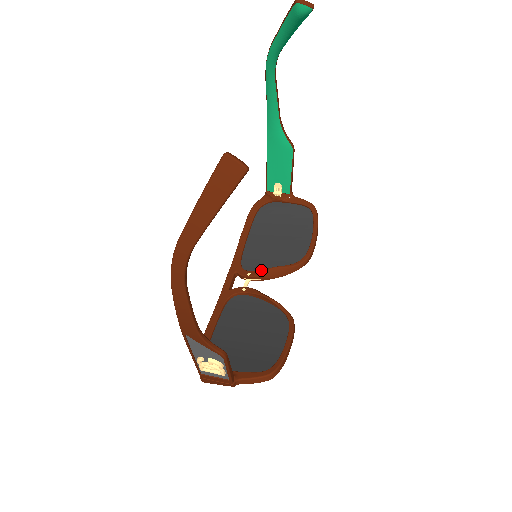
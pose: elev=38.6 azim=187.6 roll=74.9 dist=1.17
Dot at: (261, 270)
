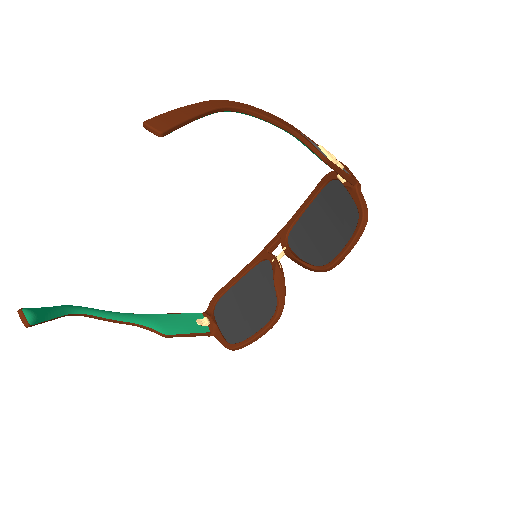
Dot at: (290, 253)
